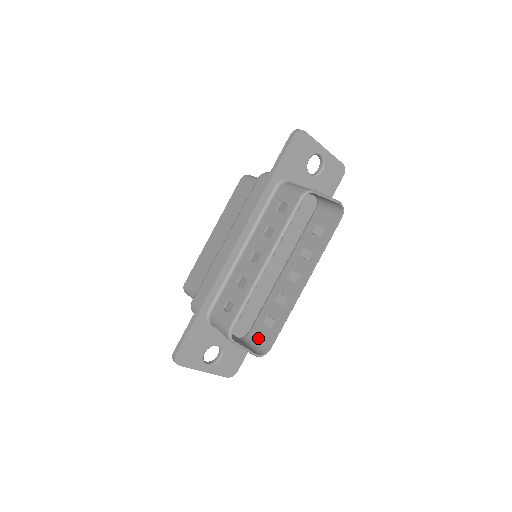
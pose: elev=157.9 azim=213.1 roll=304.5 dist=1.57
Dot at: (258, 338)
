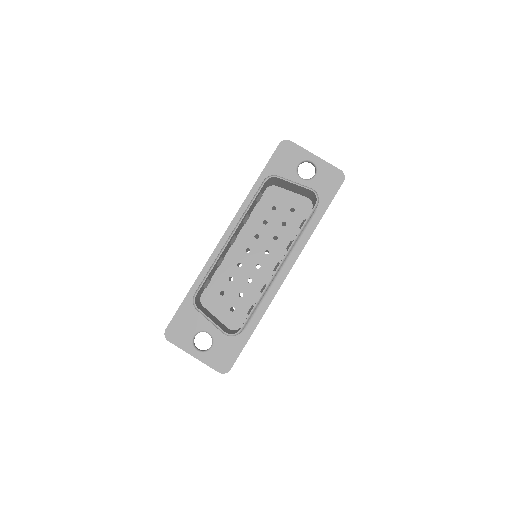
Dot at: occluded
